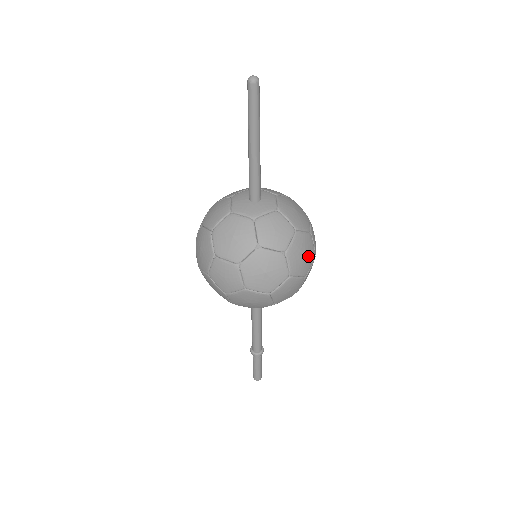
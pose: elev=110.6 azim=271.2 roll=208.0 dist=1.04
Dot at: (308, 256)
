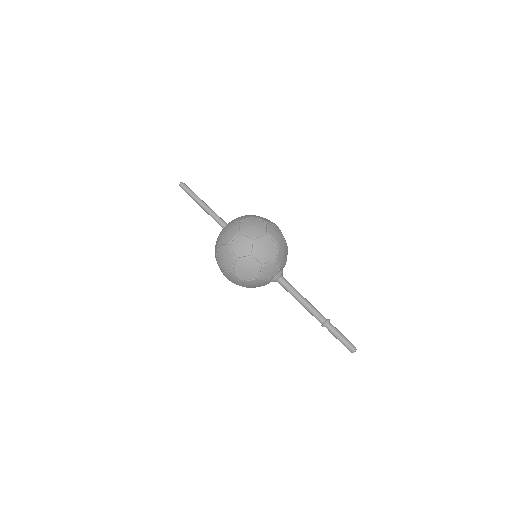
Dot at: occluded
